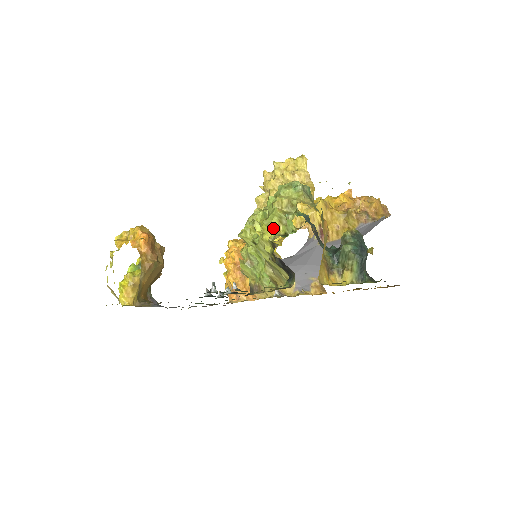
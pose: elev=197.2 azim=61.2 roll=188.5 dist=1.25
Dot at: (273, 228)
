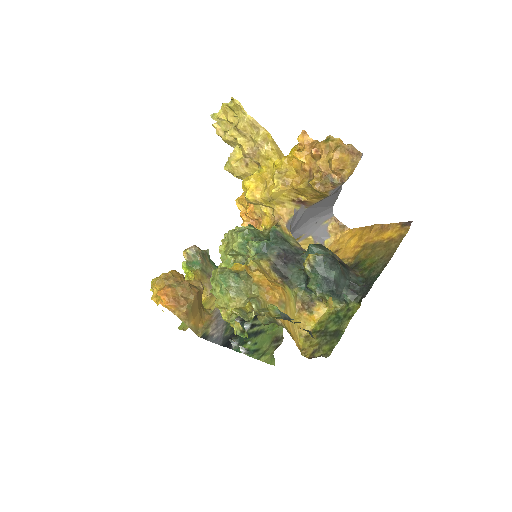
Dot at: (231, 324)
